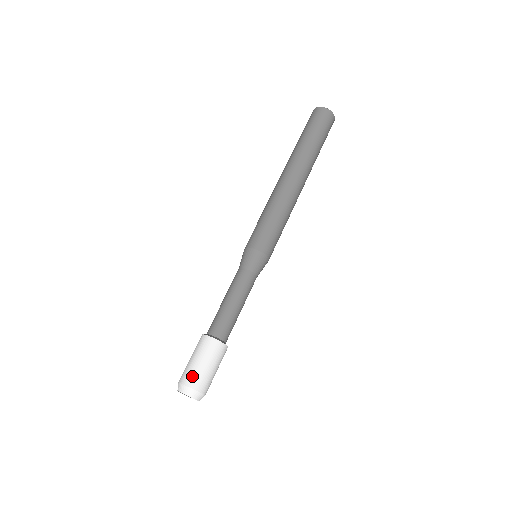
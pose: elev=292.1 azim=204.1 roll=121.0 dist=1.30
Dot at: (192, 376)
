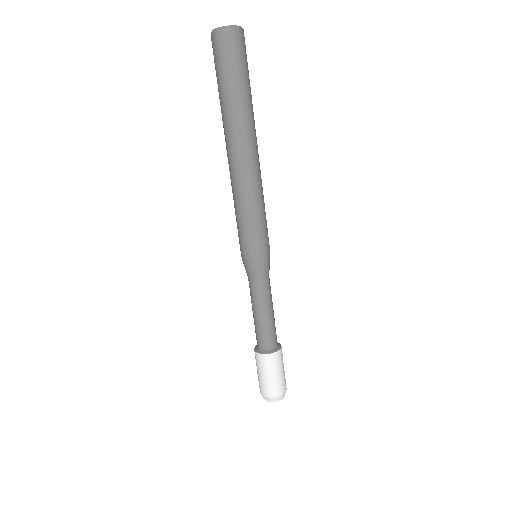
Dot at: (262, 388)
